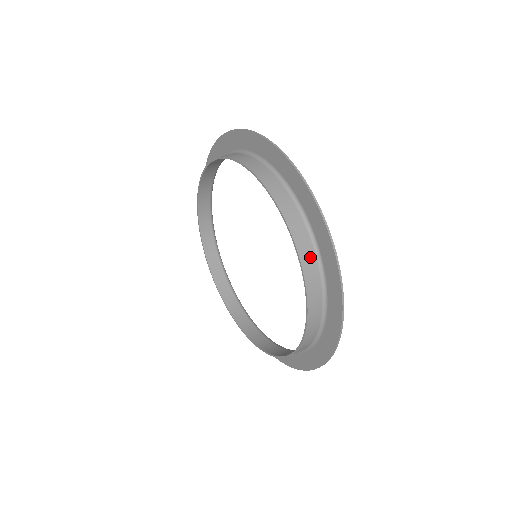
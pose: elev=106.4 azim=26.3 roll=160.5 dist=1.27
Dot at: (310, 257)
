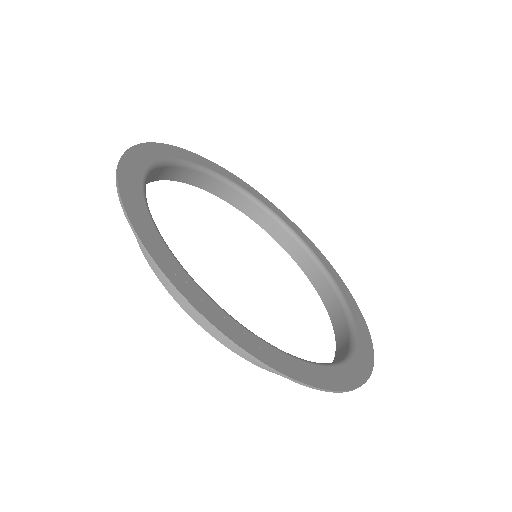
Dot at: occluded
